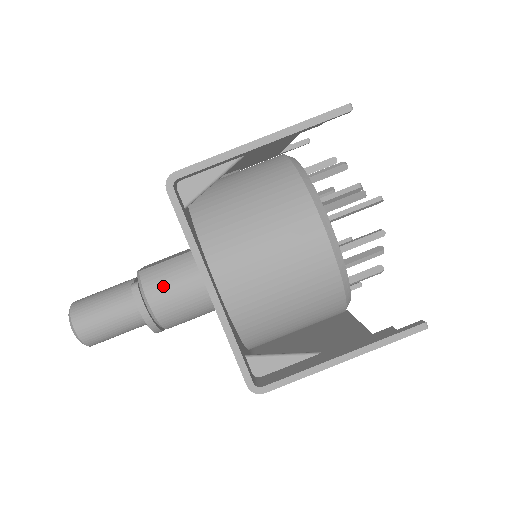
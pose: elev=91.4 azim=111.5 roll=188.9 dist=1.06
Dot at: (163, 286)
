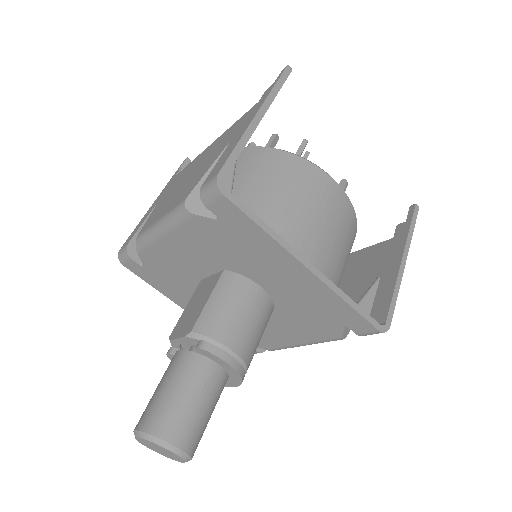
Dot at: (230, 323)
